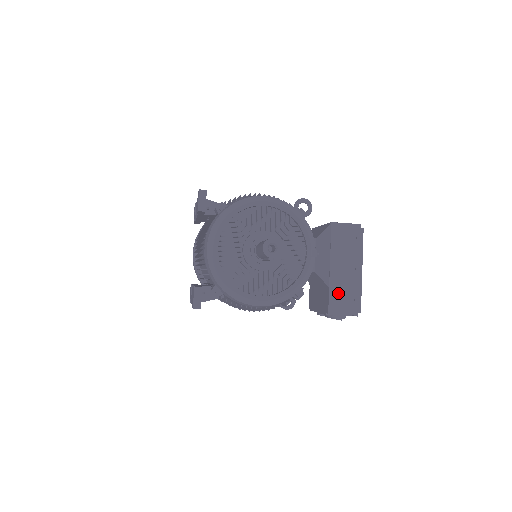
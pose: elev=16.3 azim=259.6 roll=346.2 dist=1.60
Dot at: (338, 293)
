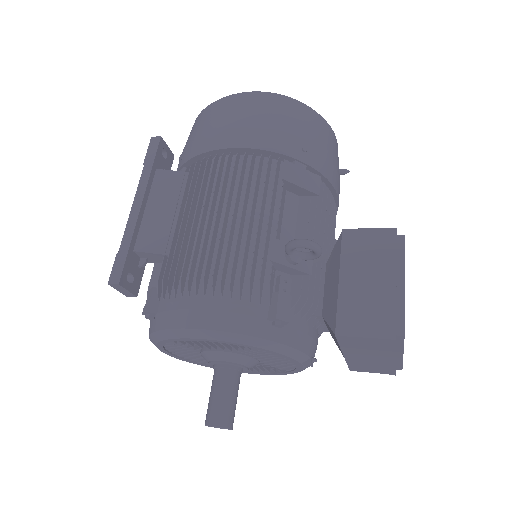
Dot at: (362, 365)
